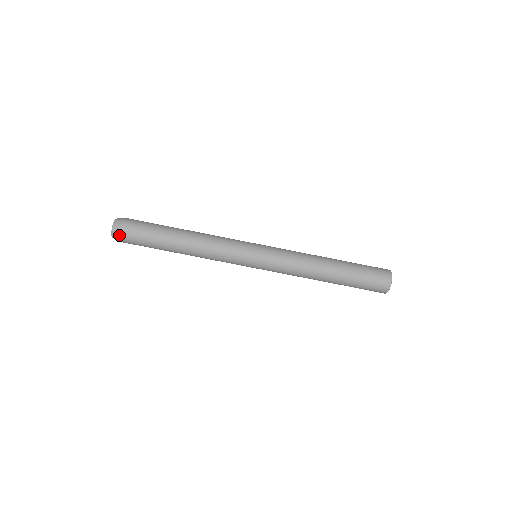
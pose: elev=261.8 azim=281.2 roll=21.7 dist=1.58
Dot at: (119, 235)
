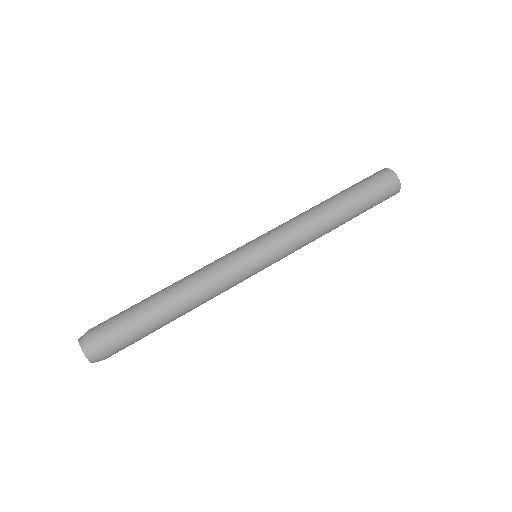
Dot at: (93, 345)
